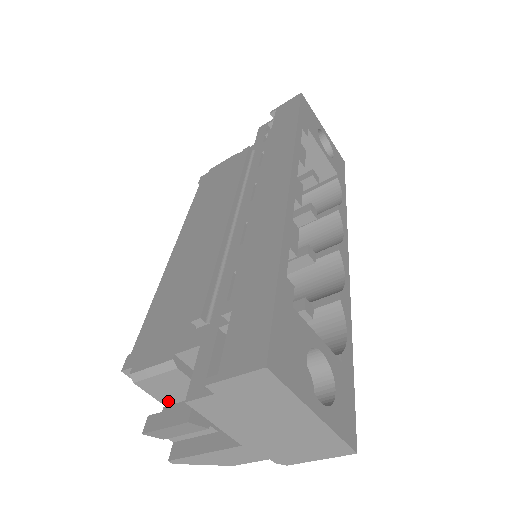
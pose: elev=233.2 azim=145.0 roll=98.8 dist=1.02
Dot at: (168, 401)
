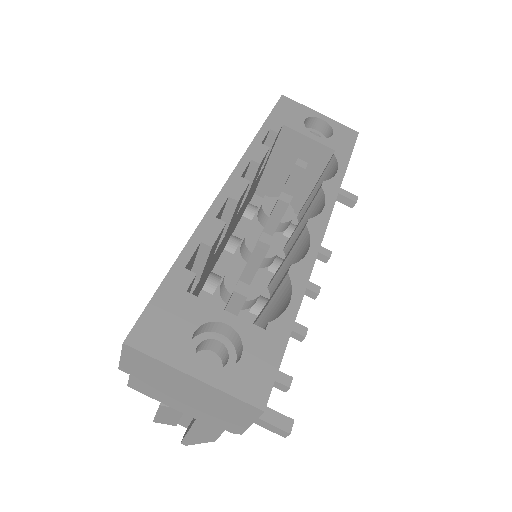
Dot at: occluded
